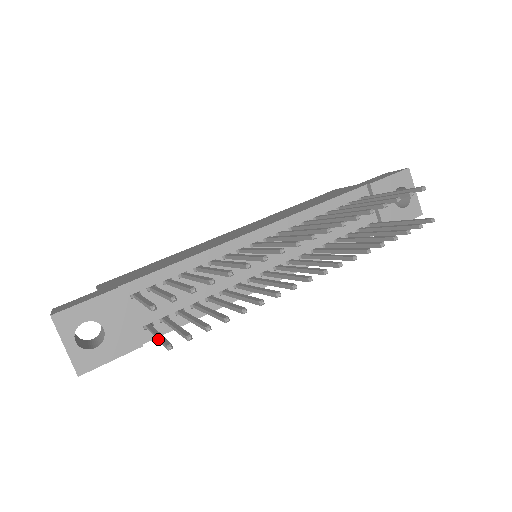
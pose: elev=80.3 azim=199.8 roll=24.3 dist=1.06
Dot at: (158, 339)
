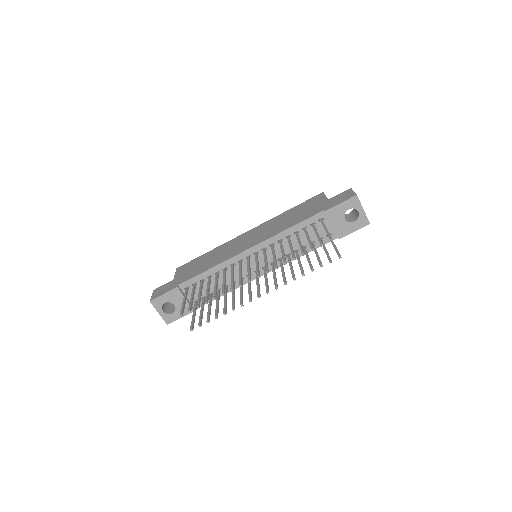
Dot at: (192, 319)
